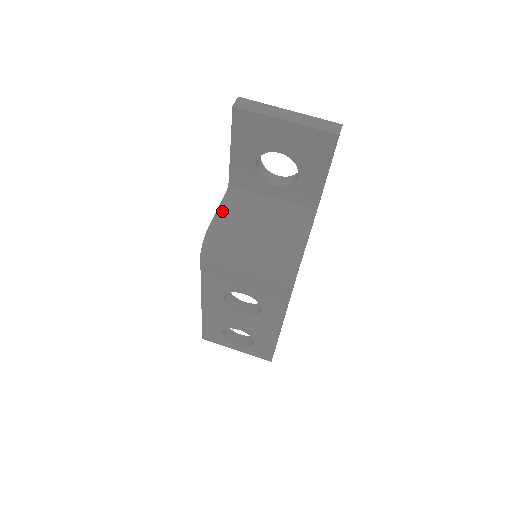
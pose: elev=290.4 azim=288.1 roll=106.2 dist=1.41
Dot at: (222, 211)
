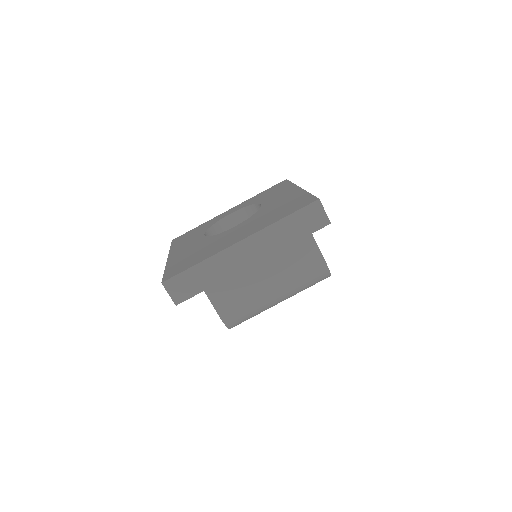
Dot at: (210, 289)
